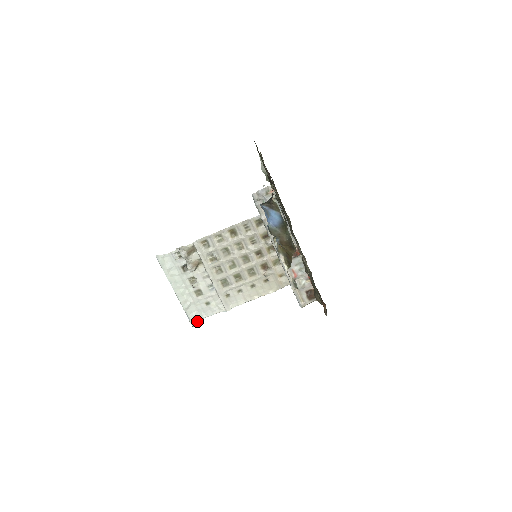
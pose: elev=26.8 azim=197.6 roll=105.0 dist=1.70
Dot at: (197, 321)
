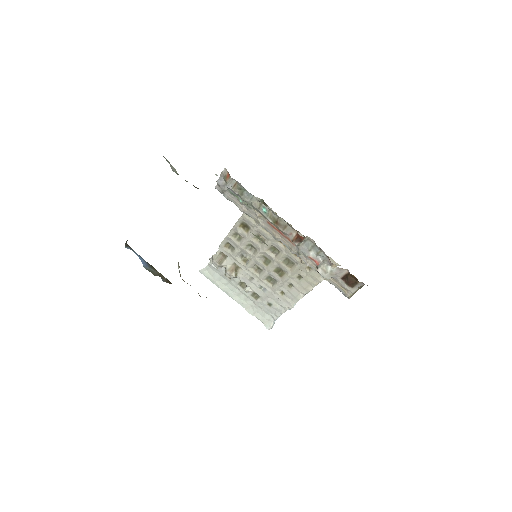
Dot at: (271, 323)
